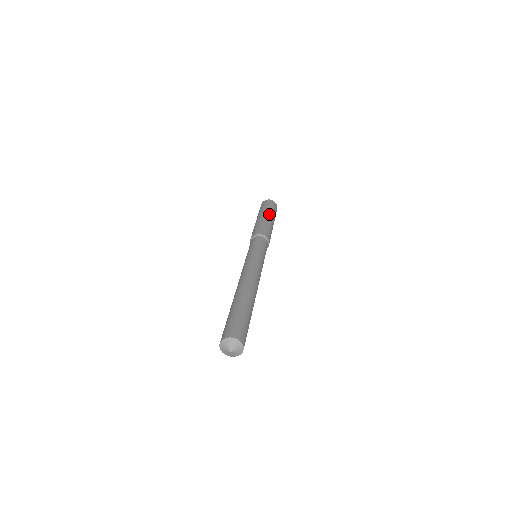
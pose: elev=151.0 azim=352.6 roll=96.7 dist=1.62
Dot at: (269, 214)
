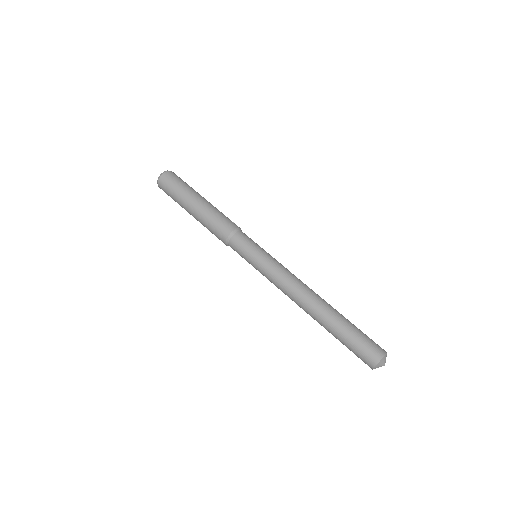
Dot at: (195, 196)
